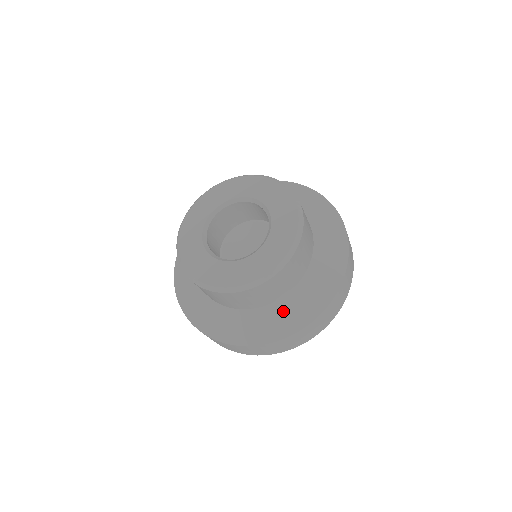
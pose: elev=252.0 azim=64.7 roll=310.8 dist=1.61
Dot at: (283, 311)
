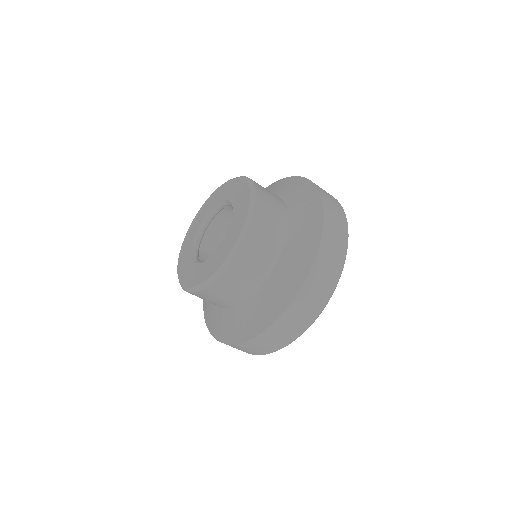
Dot at: (238, 318)
